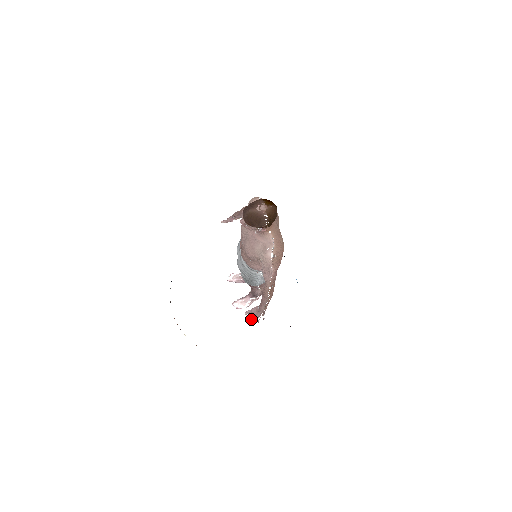
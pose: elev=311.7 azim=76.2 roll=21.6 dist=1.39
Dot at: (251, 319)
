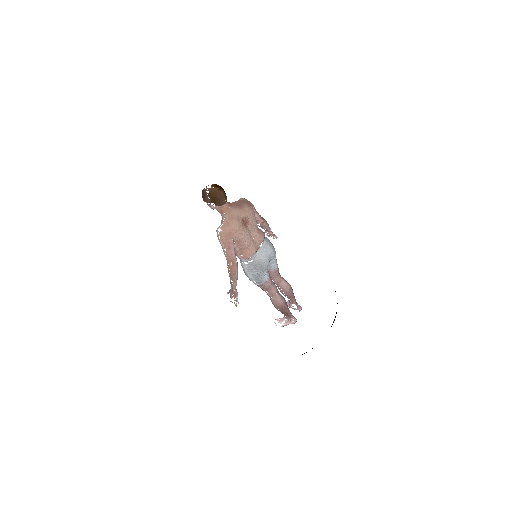
Dot at: occluded
